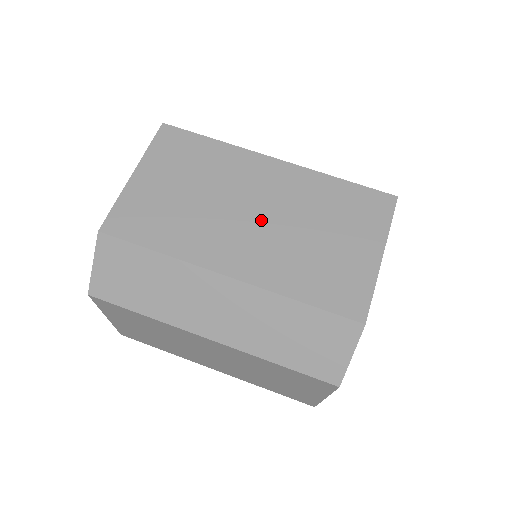
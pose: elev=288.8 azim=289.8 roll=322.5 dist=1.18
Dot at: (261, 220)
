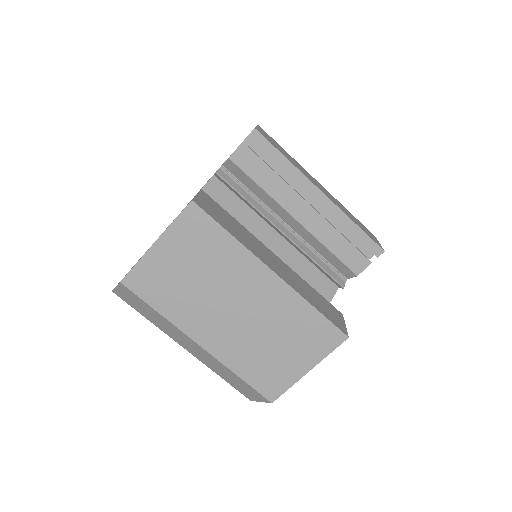
Dot at: (238, 317)
